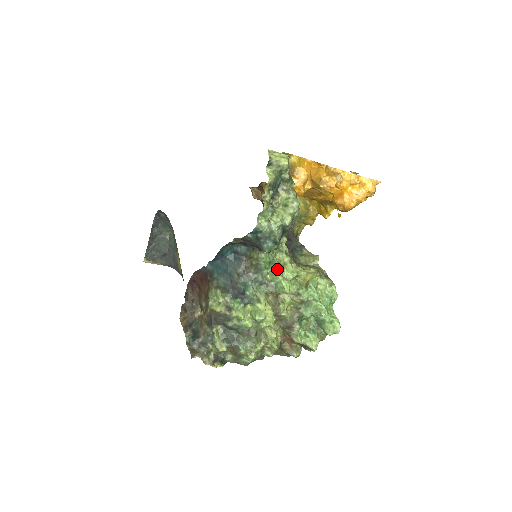
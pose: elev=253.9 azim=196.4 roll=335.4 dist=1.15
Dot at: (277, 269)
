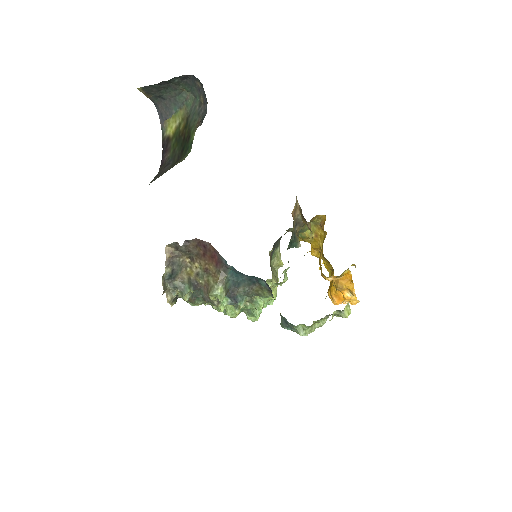
Dot at: occluded
